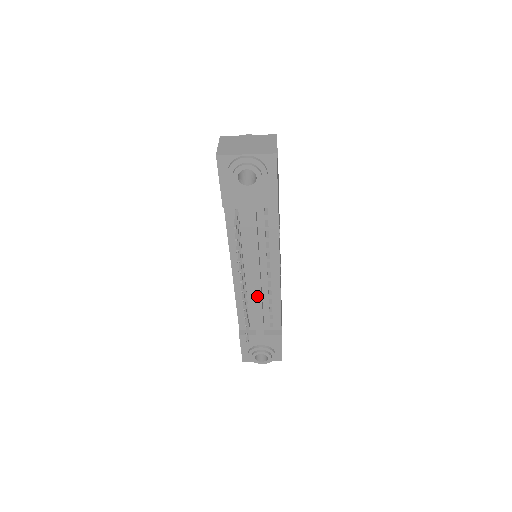
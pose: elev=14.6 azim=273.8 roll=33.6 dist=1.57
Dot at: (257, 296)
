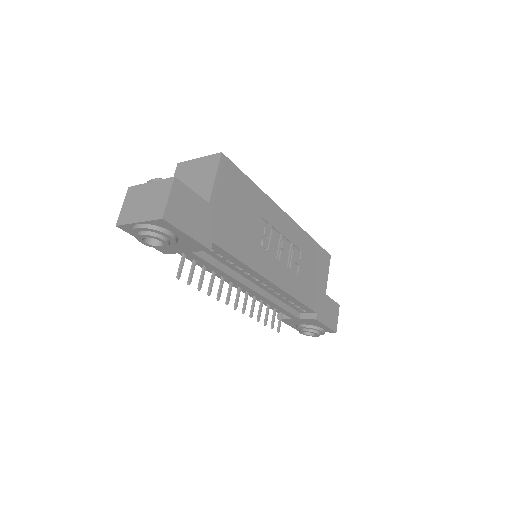
Dot at: (264, 299)
